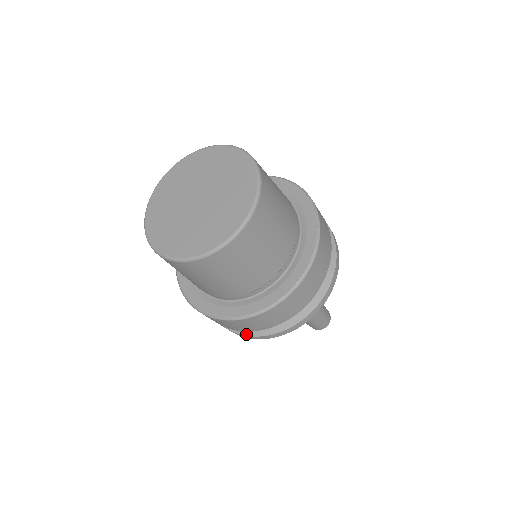
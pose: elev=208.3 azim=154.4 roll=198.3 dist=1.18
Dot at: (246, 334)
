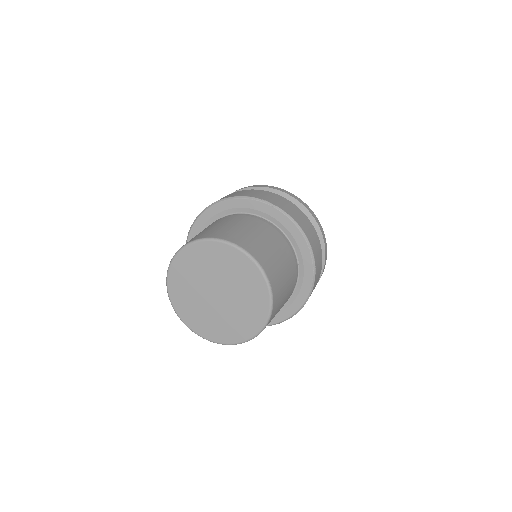
Dot at: occluded
